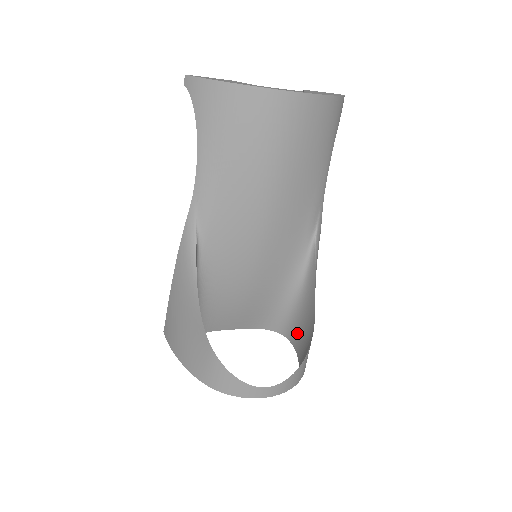
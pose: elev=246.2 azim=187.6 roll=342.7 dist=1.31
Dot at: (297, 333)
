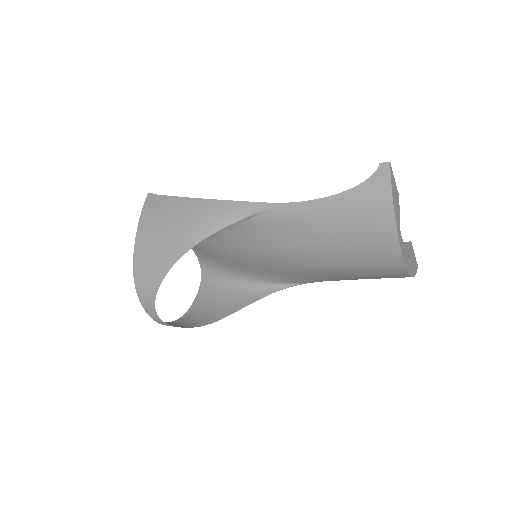
Dot at: (210, 293)
